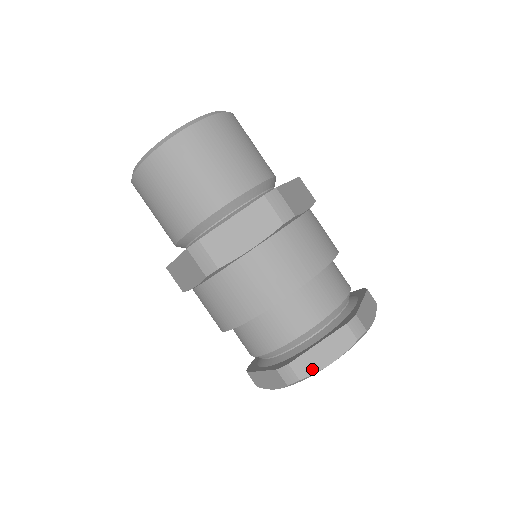
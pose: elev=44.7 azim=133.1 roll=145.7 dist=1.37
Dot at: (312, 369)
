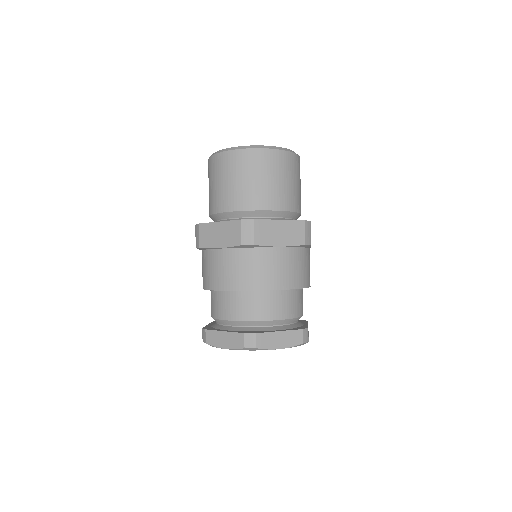
Dot at: (268, 345)
